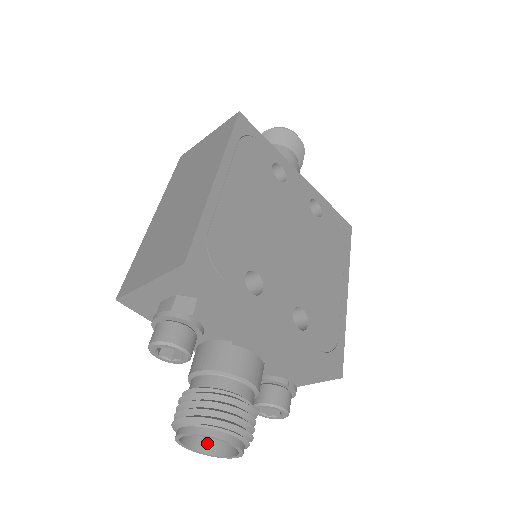
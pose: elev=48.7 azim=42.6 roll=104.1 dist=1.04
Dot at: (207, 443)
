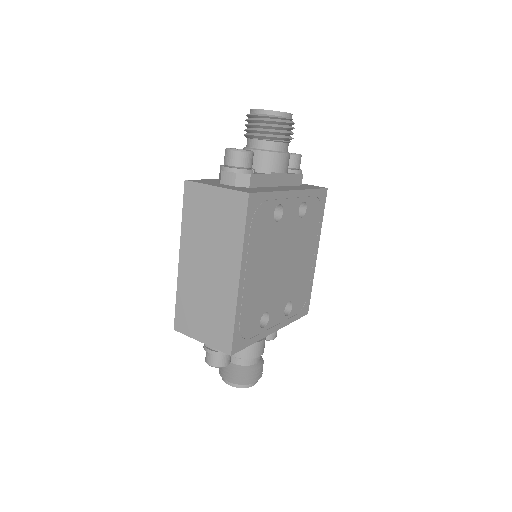
Dot at: occluded
